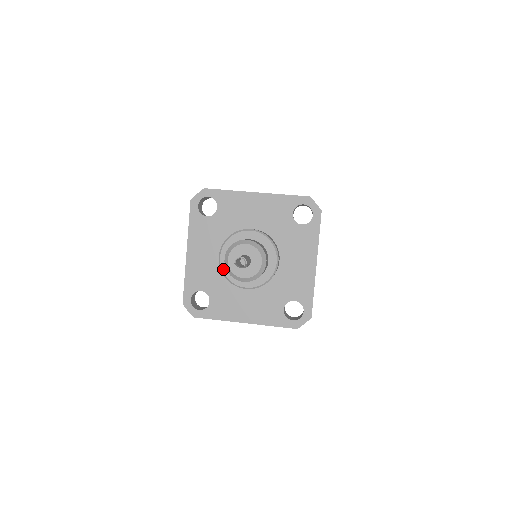
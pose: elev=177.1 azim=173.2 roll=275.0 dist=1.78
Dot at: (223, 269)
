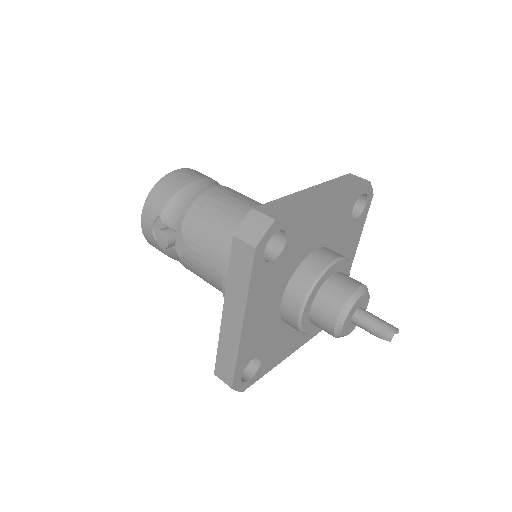
Dot at: (303, 326)
